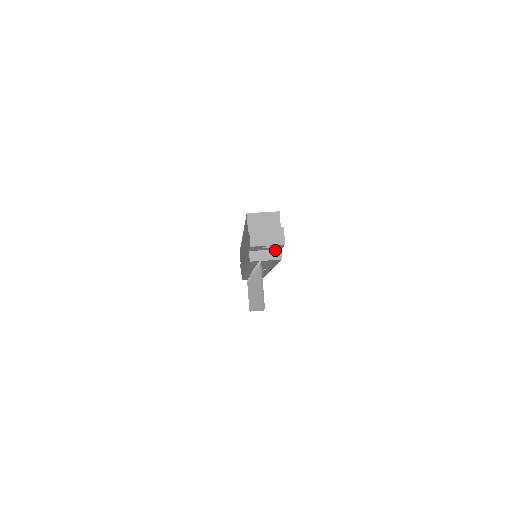
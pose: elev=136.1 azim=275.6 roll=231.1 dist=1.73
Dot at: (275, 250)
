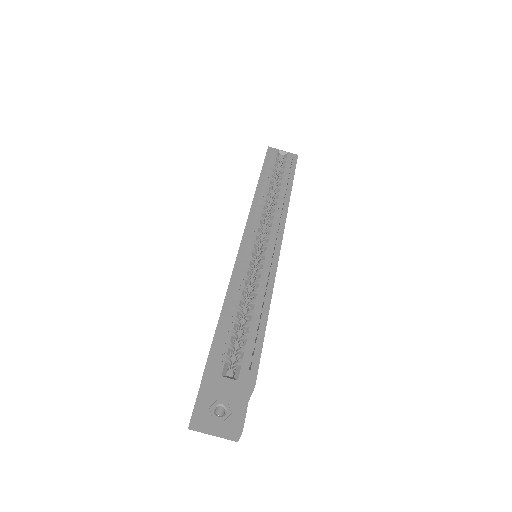
Dot at: occluded
